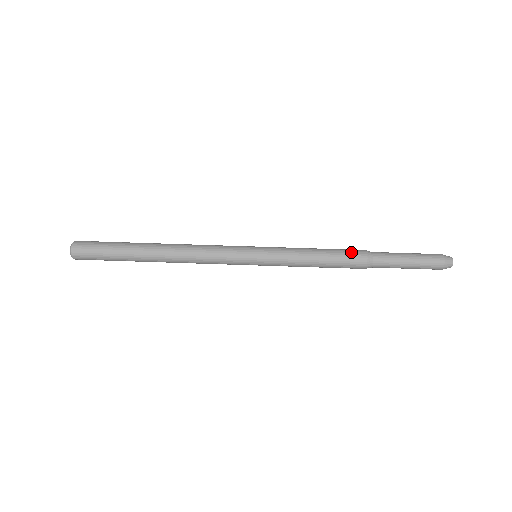
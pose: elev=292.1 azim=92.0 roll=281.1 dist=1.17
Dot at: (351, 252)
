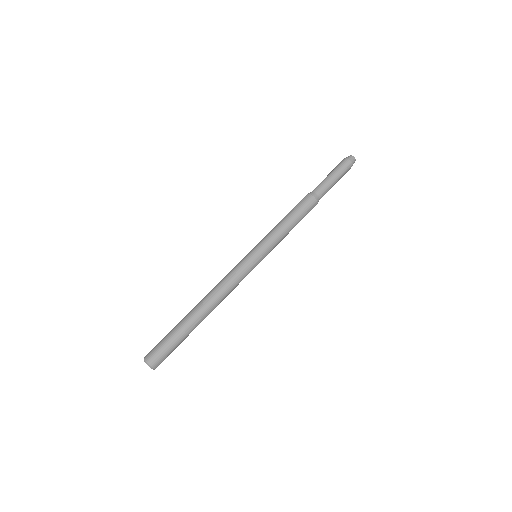
Dot at: (304, 203)
